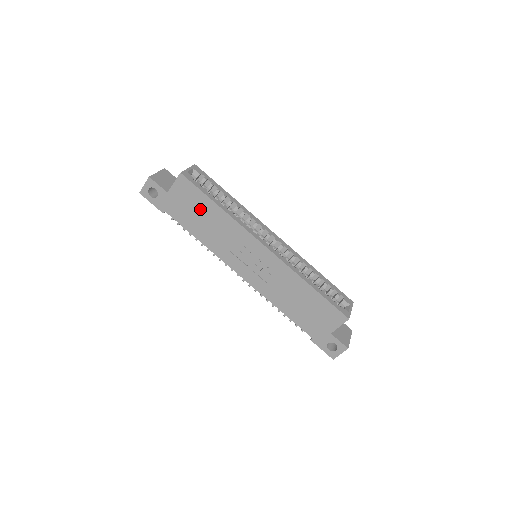
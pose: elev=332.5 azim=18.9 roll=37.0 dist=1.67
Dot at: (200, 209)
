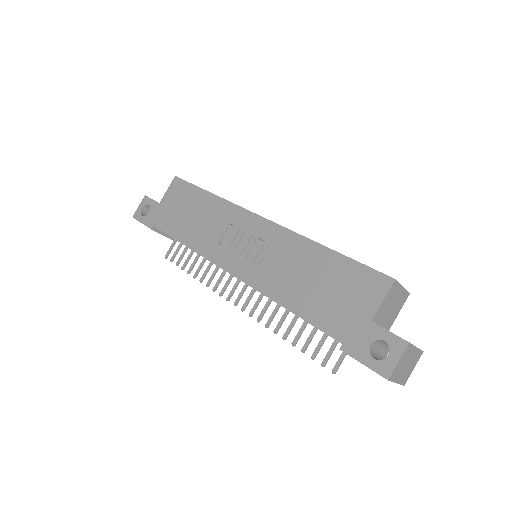
Dot at: (190, 205)
